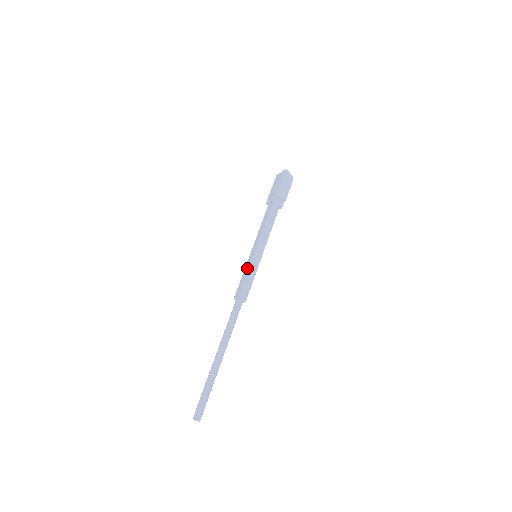
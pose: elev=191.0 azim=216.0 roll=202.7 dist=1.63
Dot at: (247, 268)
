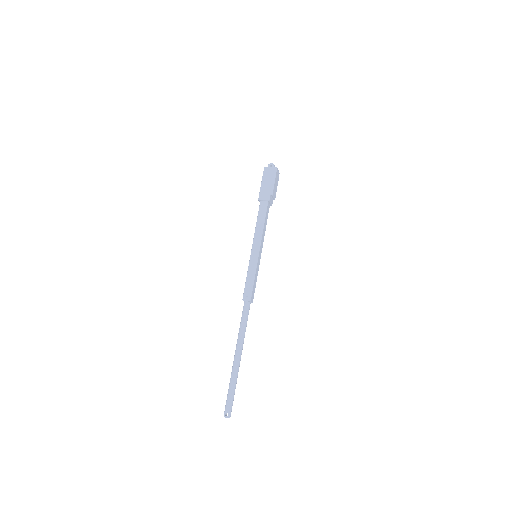
Dot at: (252, 270)
